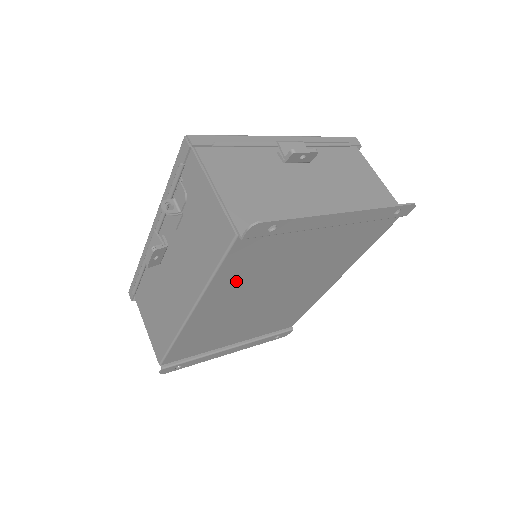
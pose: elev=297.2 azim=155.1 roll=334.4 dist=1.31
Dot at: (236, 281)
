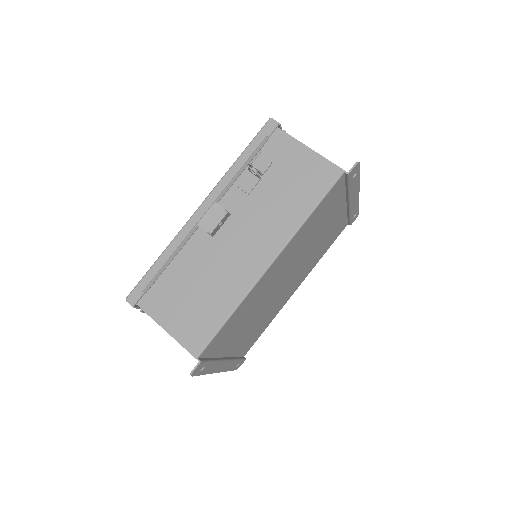
Dot at: (304, 235)
